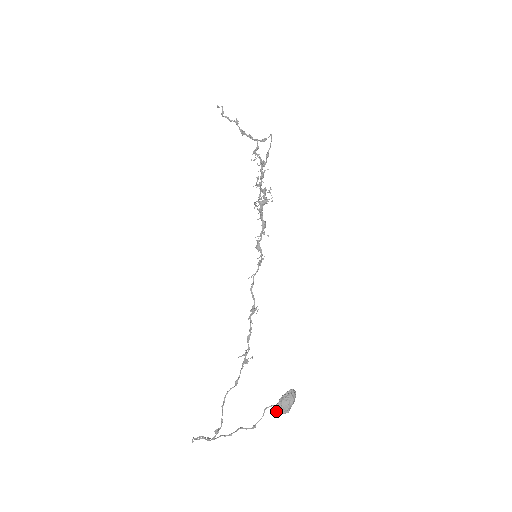
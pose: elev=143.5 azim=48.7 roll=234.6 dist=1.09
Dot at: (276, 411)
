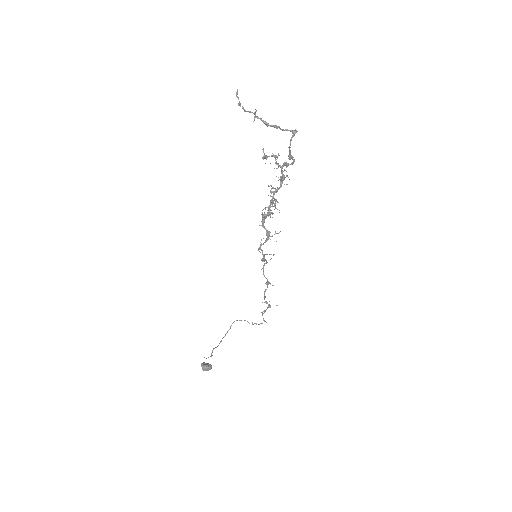
Dot at: occluded
